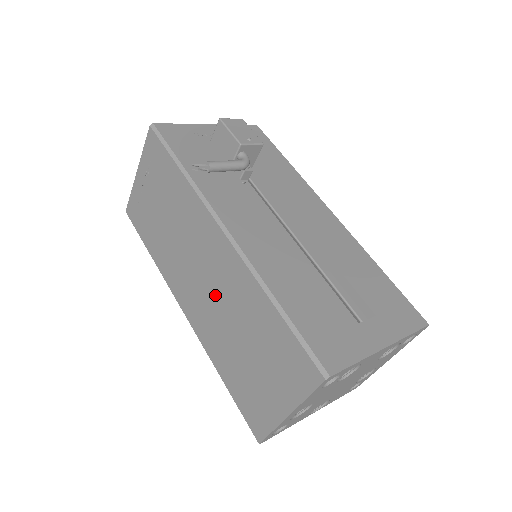
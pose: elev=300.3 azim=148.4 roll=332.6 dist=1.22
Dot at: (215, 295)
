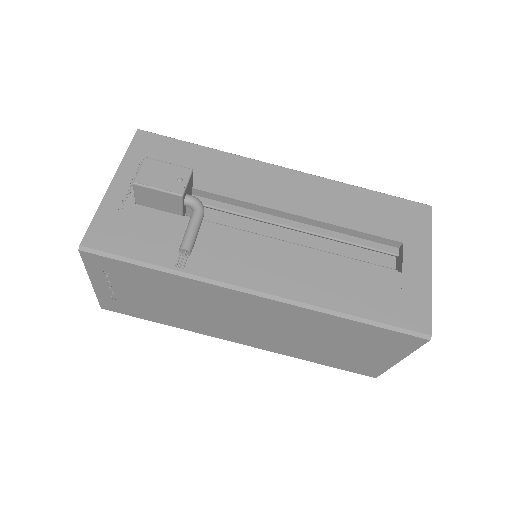
Dot at: (274, 329)
